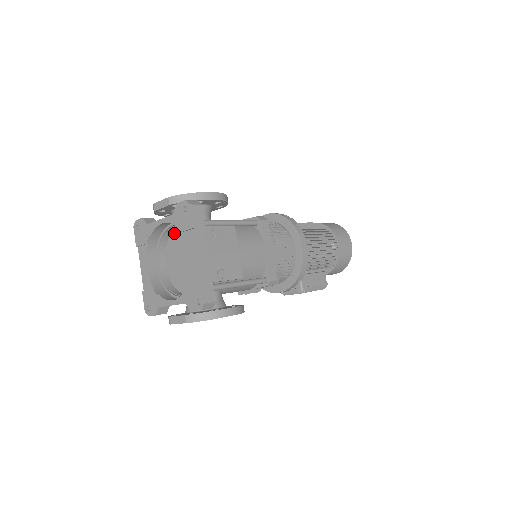
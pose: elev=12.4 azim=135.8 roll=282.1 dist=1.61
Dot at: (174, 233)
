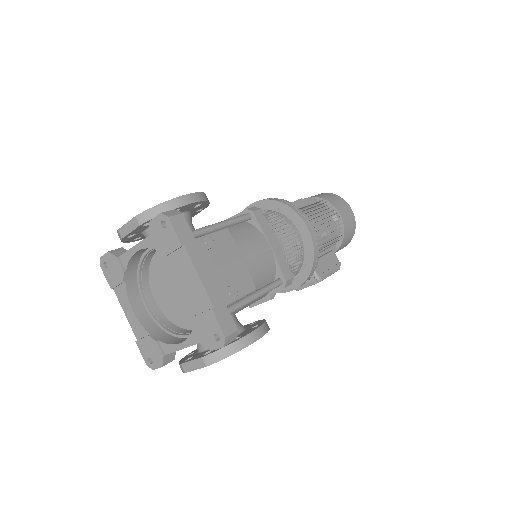
Dot at: (154, 259)
